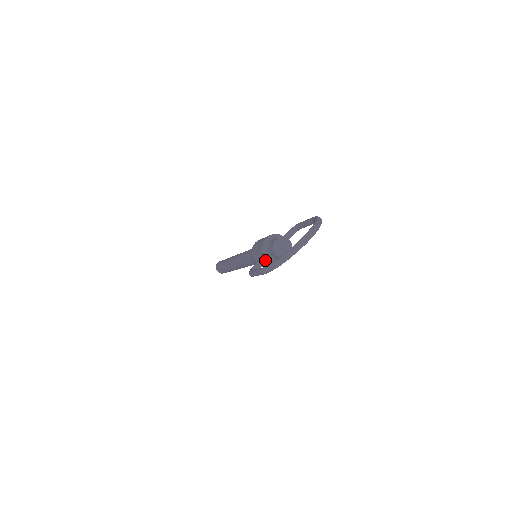
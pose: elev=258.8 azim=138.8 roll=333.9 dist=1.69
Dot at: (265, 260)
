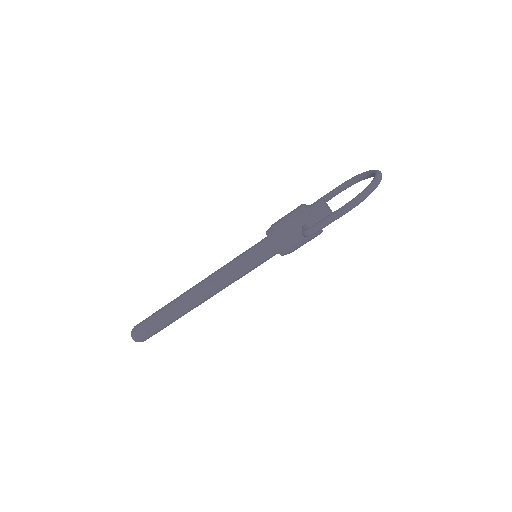
Dot at: (309, 226)
